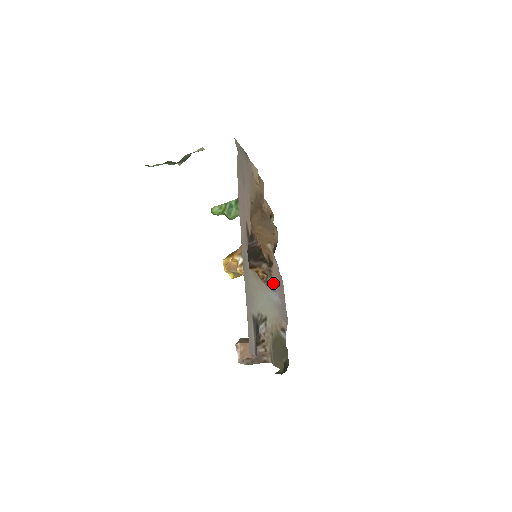
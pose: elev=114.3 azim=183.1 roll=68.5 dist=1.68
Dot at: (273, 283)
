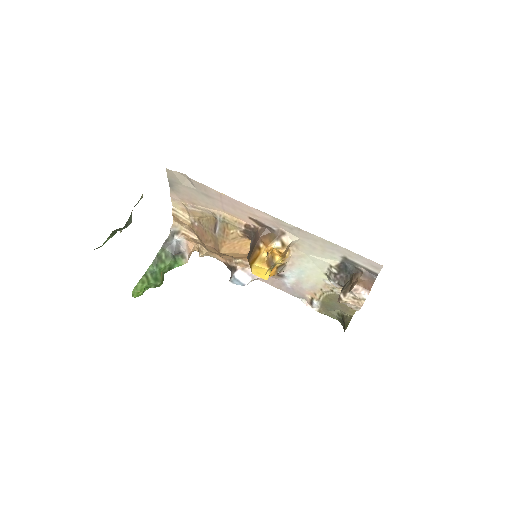
Dot at: (273, 276)
